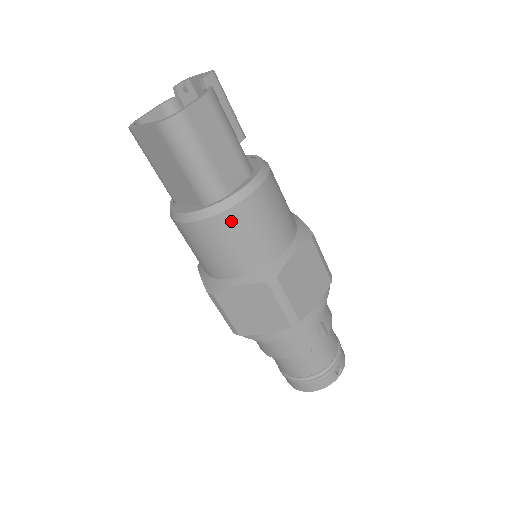
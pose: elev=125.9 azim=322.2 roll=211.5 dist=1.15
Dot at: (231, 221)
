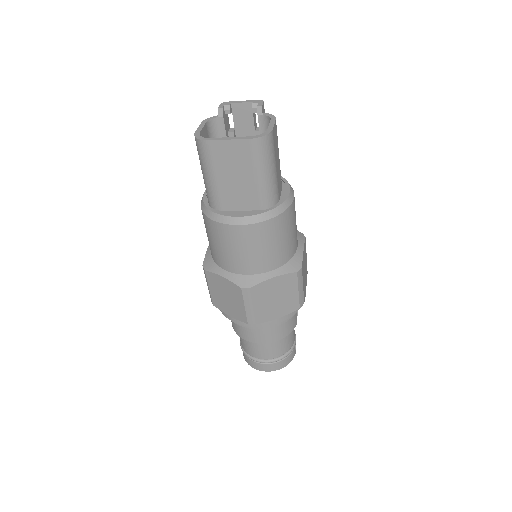
Dot at: (282, 222)
